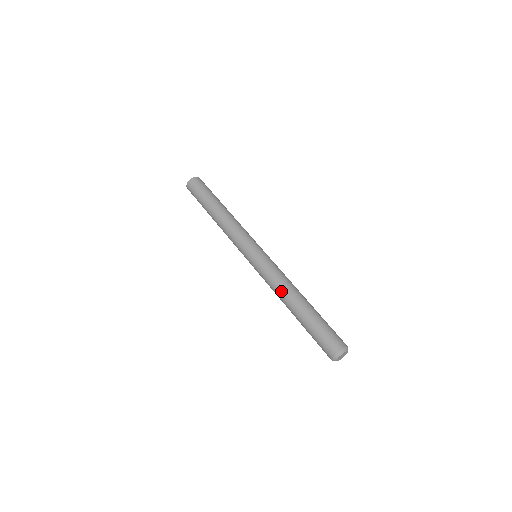
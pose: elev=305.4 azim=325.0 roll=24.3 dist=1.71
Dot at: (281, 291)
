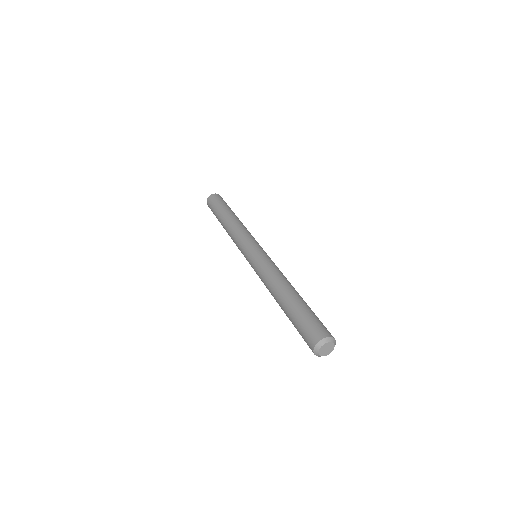
Dot at: (269, 286)
